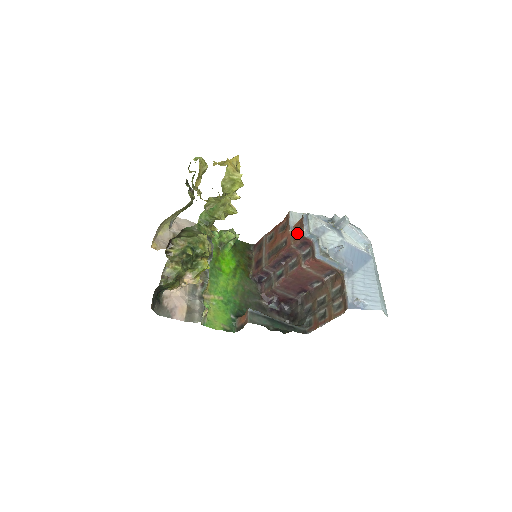
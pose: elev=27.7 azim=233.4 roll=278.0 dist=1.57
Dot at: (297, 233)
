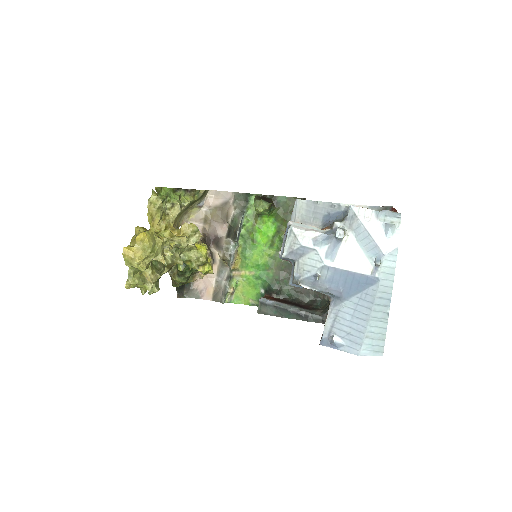
Dot at: occluded
